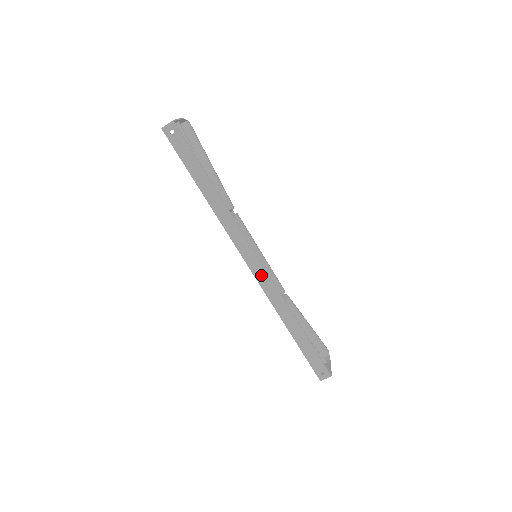
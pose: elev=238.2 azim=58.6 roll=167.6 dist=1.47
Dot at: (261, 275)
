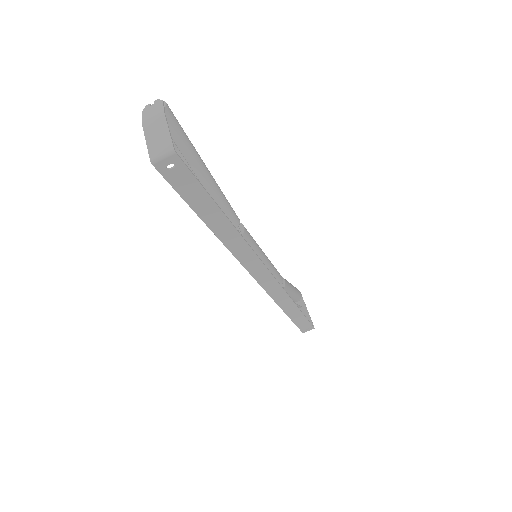
Dot at: (269, 283)
